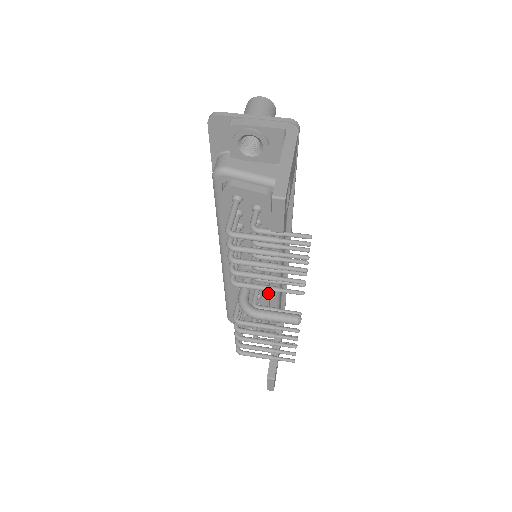
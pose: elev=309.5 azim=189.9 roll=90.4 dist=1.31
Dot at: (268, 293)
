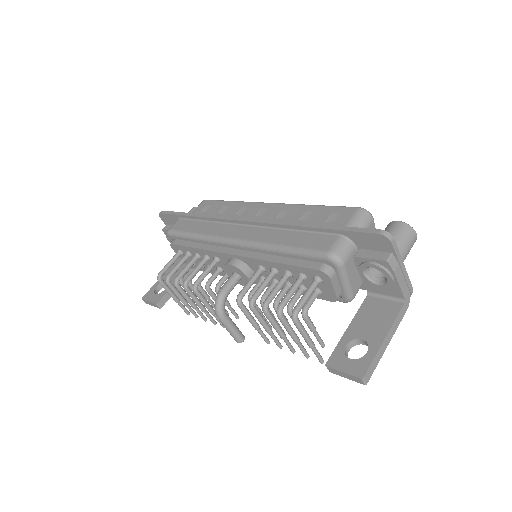
Dot at: occluded
